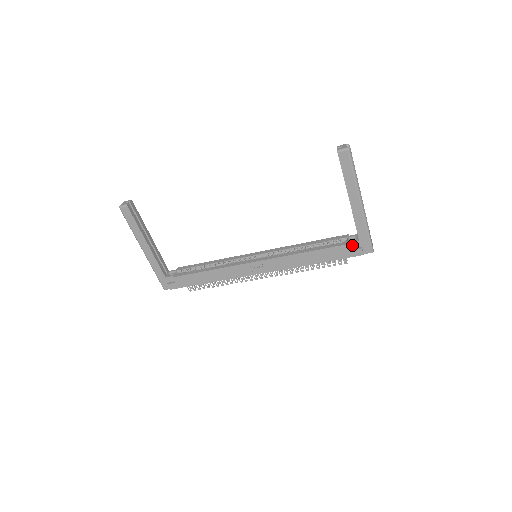
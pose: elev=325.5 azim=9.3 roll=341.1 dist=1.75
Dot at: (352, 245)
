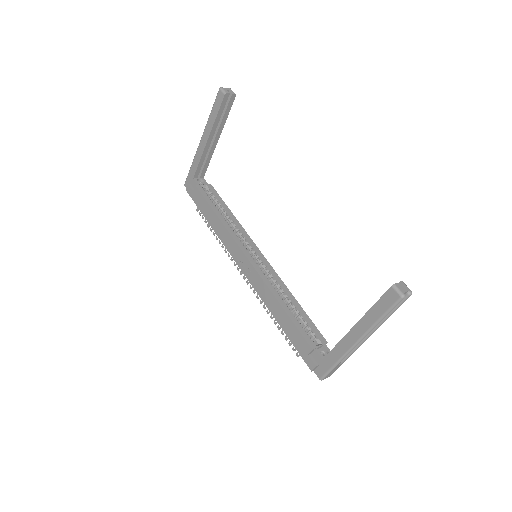
Dot at: (315, 353)
